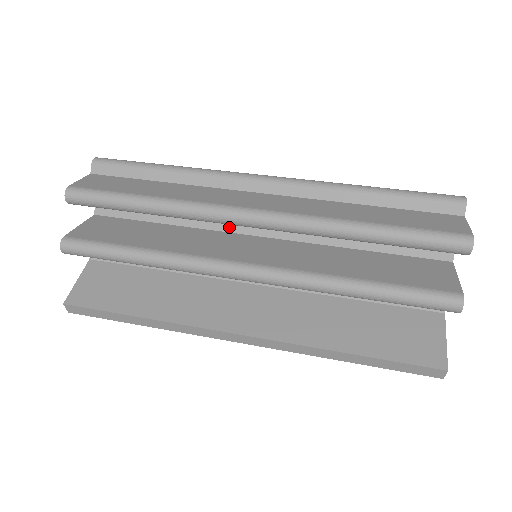
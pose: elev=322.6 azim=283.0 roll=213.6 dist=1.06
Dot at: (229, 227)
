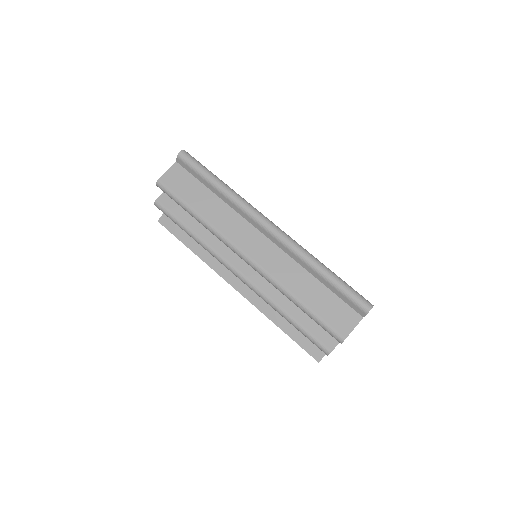
Dot at: occluded
